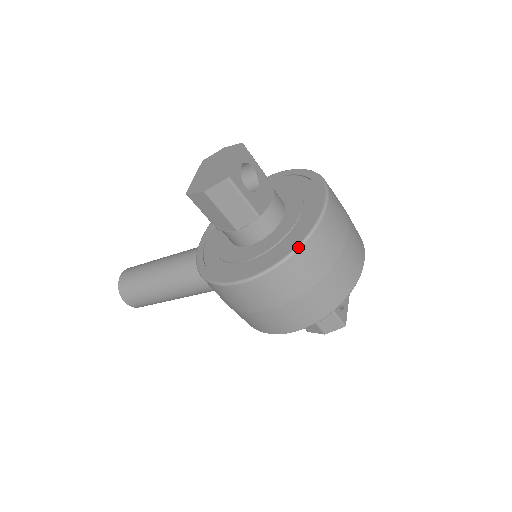
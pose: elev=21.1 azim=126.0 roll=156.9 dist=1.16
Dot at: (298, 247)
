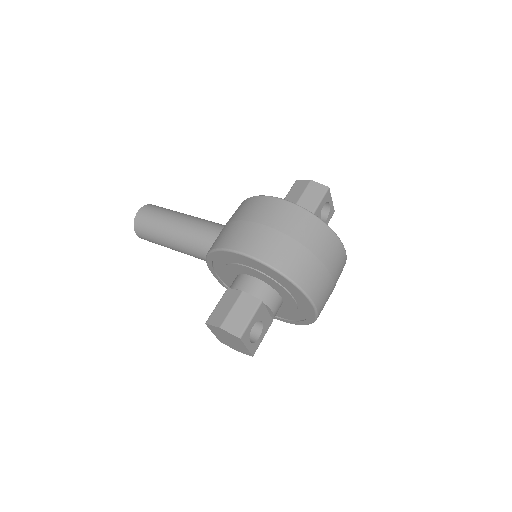
Dot at: occluded
